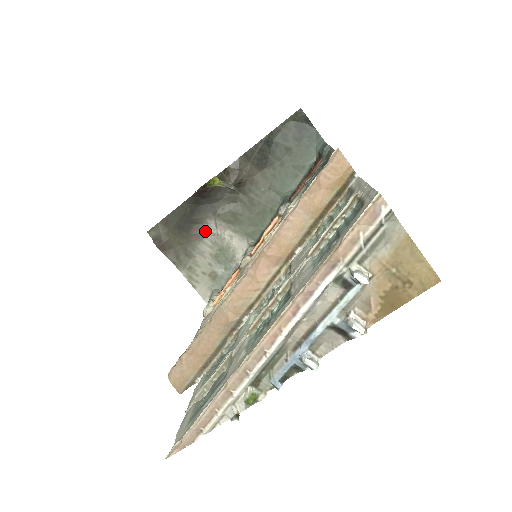
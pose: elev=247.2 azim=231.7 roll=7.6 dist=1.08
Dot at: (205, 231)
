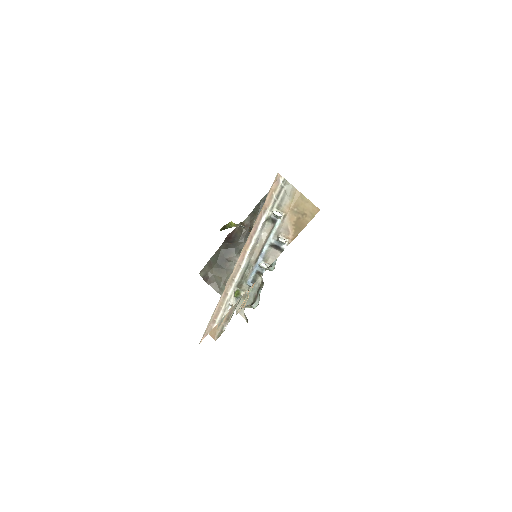
Dot at: occluded
